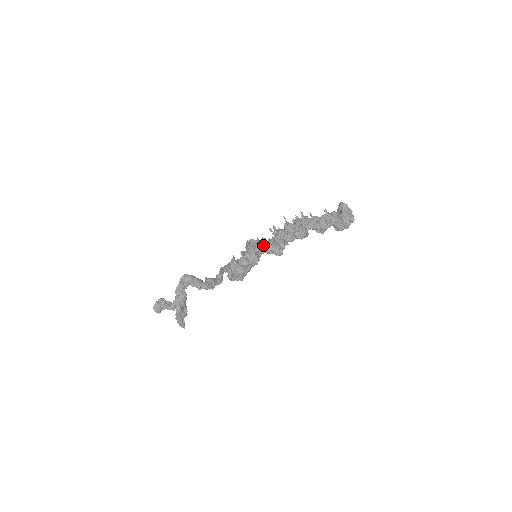
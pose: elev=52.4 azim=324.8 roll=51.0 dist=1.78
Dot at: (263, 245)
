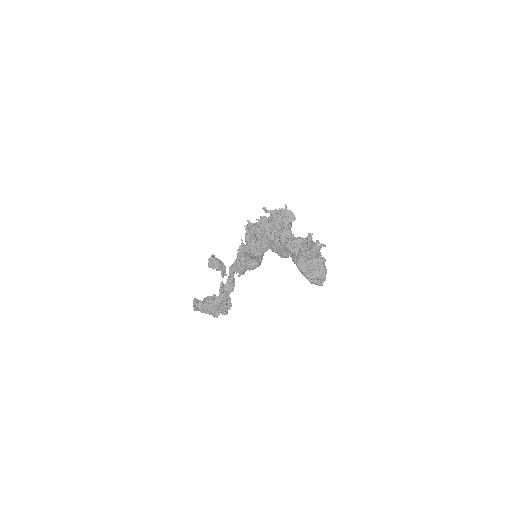
Dot at: occluded
